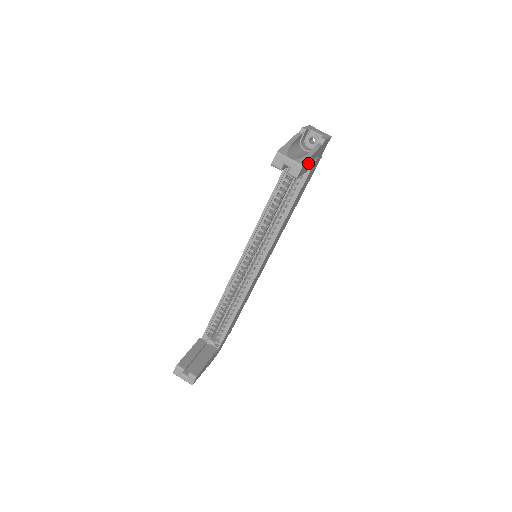
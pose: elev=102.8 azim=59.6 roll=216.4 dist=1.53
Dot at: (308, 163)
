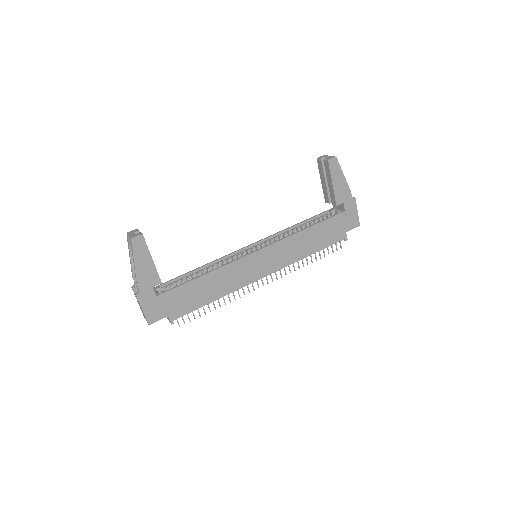
Dot at: (339, 177)
